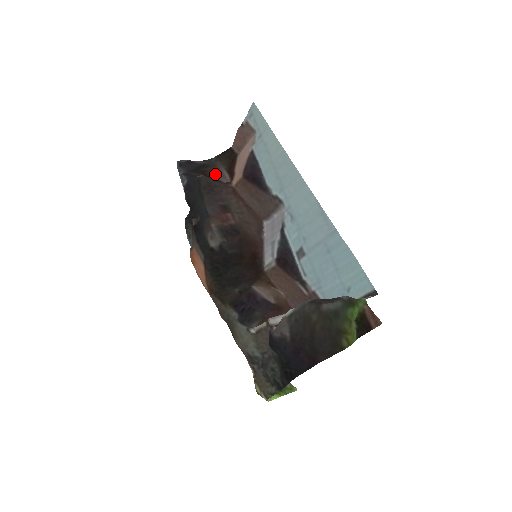
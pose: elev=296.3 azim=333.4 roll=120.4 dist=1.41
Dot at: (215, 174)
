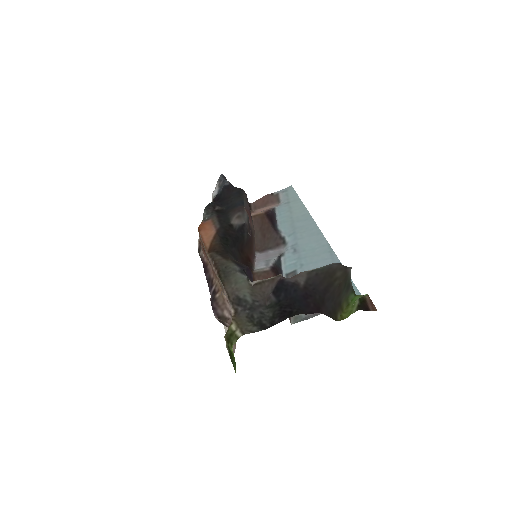
Dot at: occluded
